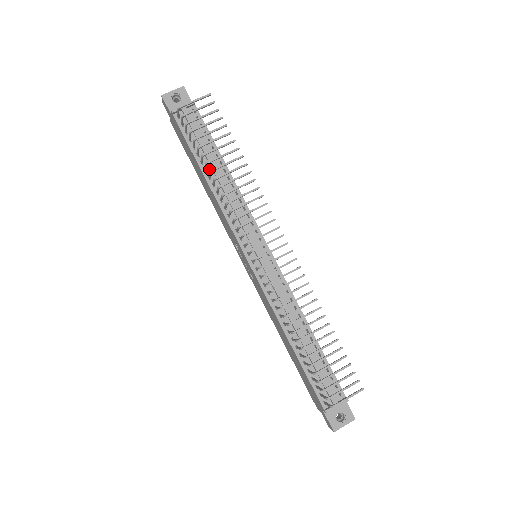
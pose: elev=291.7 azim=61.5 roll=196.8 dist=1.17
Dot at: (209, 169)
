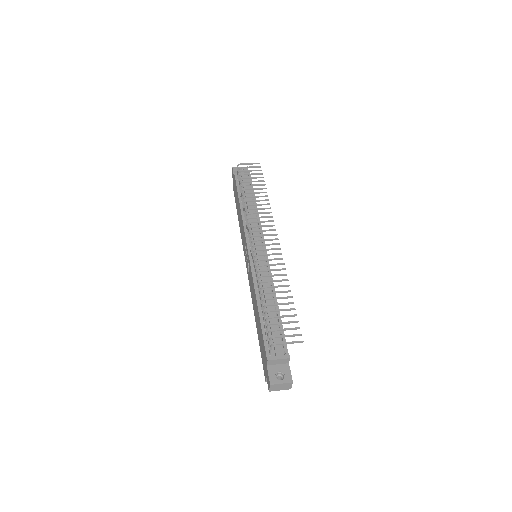
Dot at: (244, 201)
